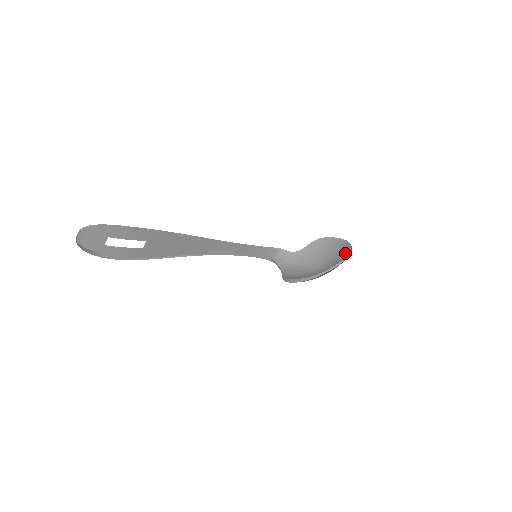
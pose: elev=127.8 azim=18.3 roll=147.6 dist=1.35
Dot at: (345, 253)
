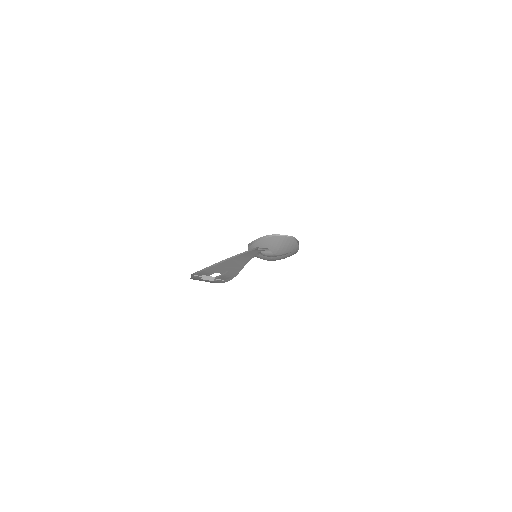
Dot at: (289, 241)
